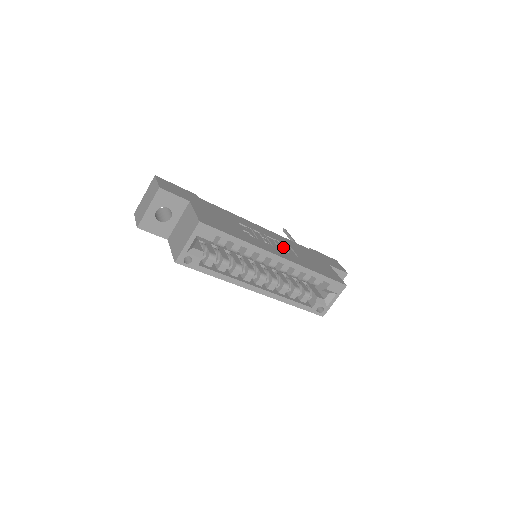
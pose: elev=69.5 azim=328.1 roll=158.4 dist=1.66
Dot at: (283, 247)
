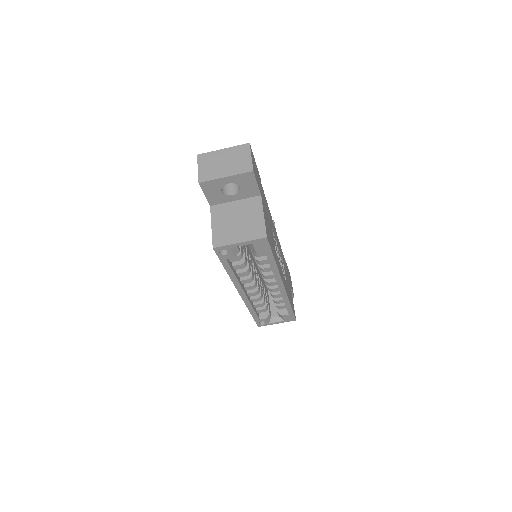
Dot at: occluded
